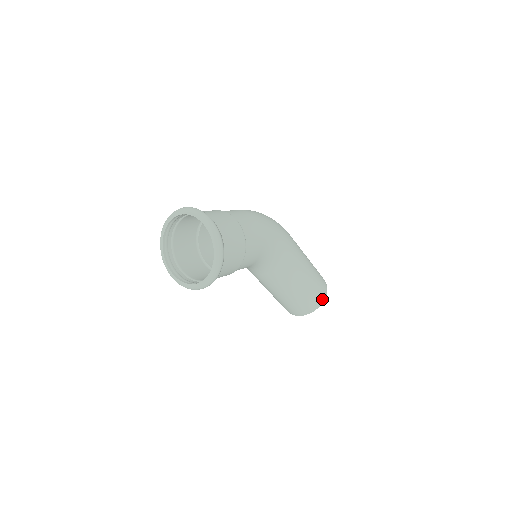
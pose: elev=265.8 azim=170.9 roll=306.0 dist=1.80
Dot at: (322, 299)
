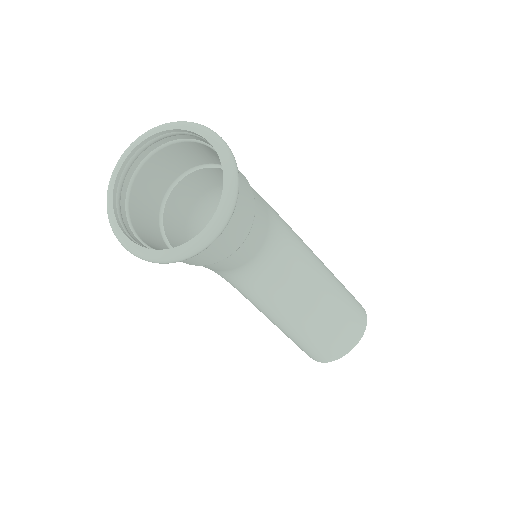
Dot at: (364, 312)
